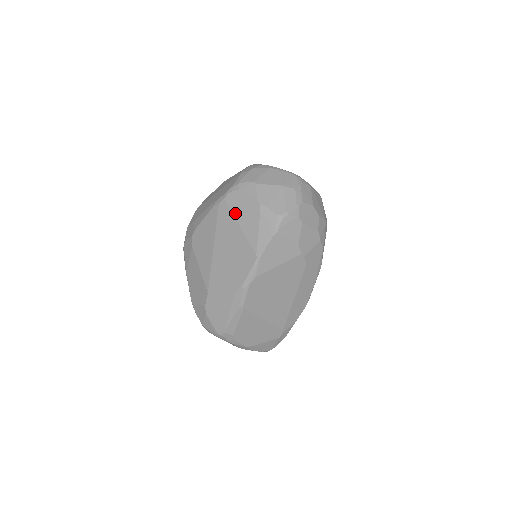
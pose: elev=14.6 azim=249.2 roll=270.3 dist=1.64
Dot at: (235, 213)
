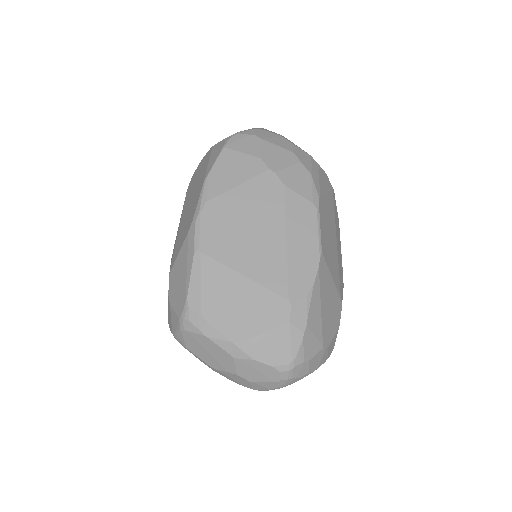
Dot at: (195, 177)
